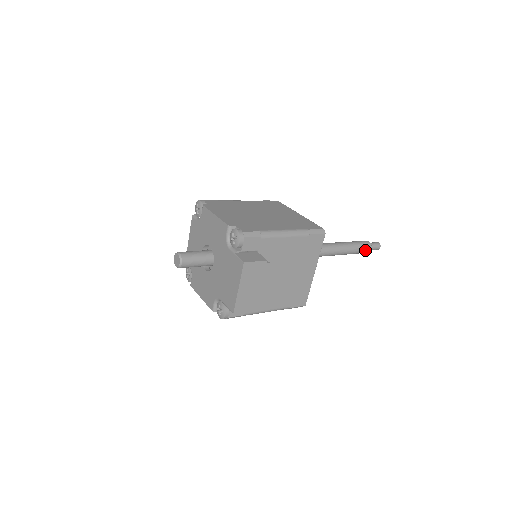
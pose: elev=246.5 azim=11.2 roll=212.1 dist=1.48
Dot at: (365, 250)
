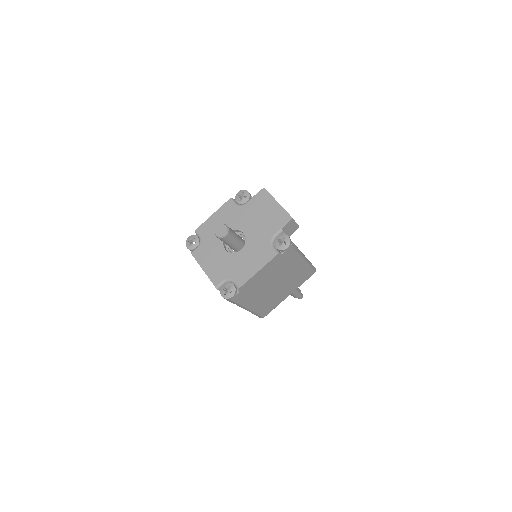
Dot at: (298, 289)
